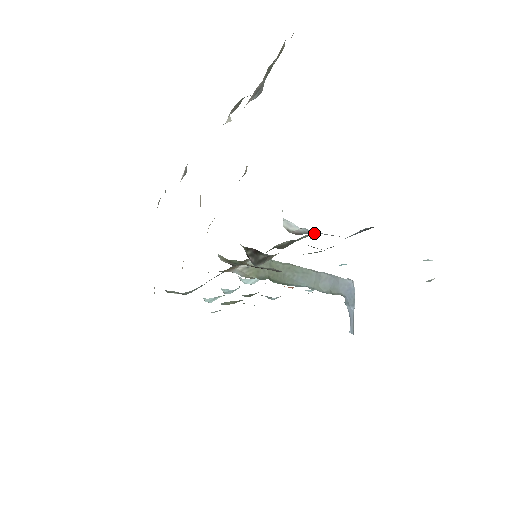
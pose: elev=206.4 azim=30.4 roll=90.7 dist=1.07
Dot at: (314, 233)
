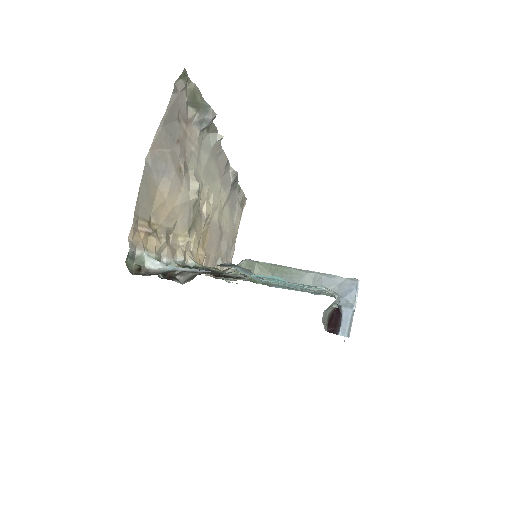
Dot at: (171, 271)
